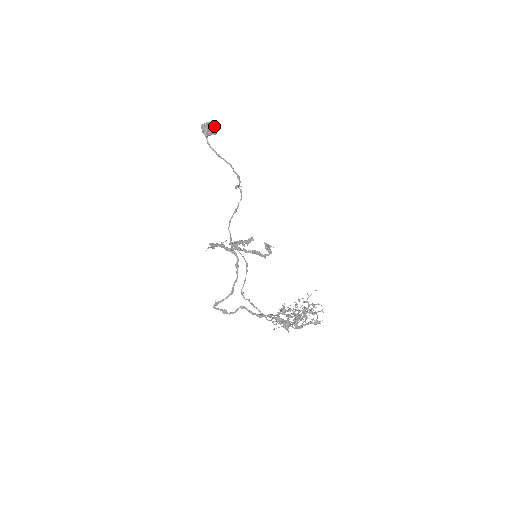
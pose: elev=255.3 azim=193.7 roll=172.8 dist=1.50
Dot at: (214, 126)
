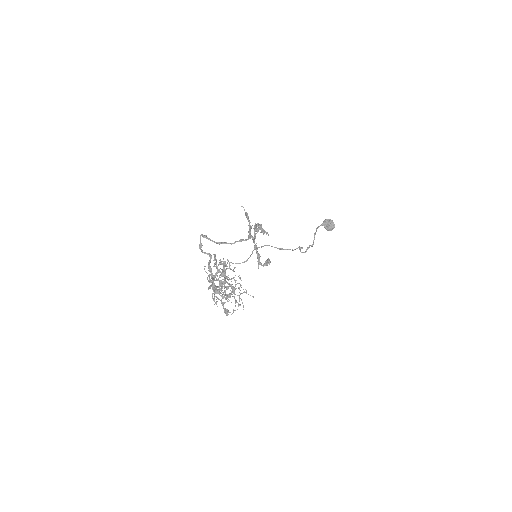
Dot at: (333, 226)
